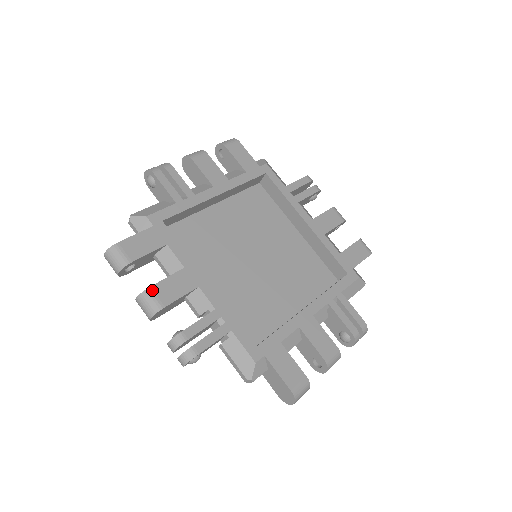
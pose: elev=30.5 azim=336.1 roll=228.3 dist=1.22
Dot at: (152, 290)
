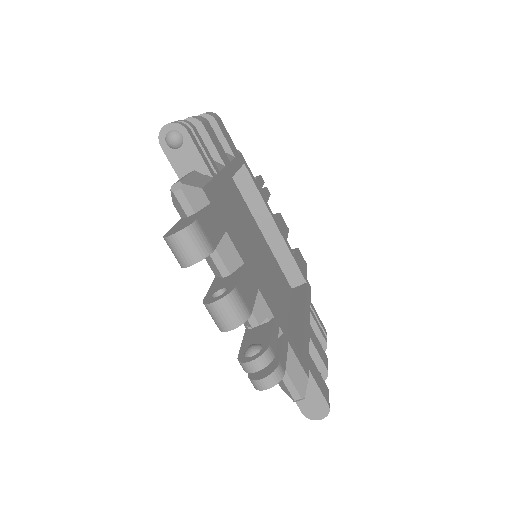
Dot at: (209, 123)
